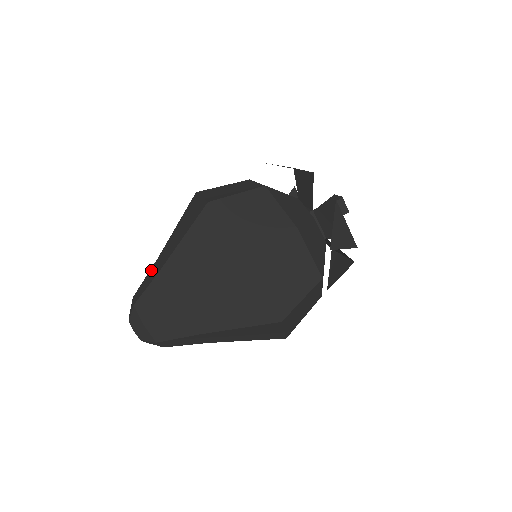
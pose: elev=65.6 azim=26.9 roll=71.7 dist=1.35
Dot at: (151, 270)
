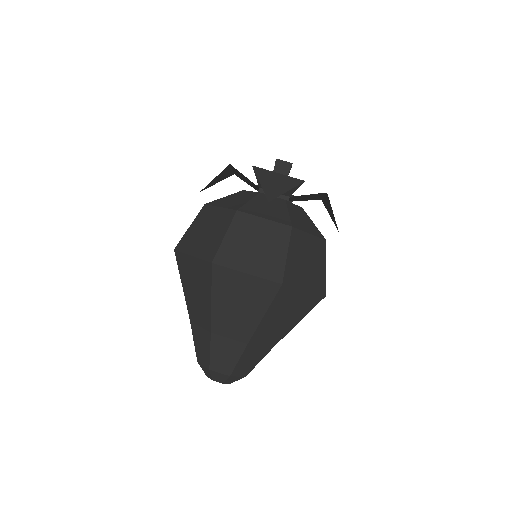
Dot at: occluded
